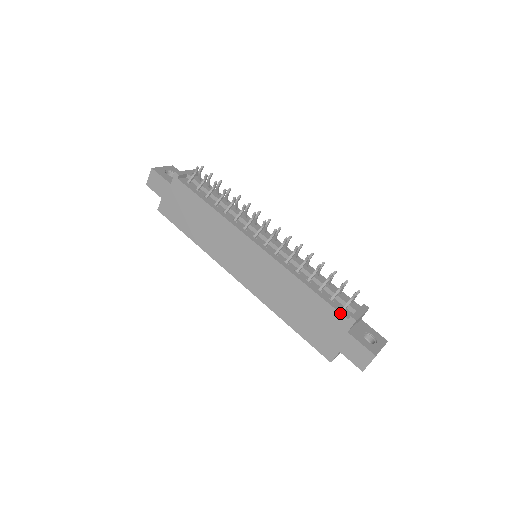
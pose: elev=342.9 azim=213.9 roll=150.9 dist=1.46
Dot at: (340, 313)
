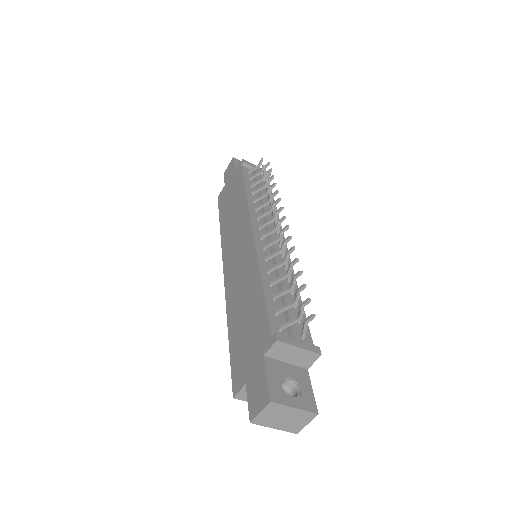
Dot at: (269, 326)
